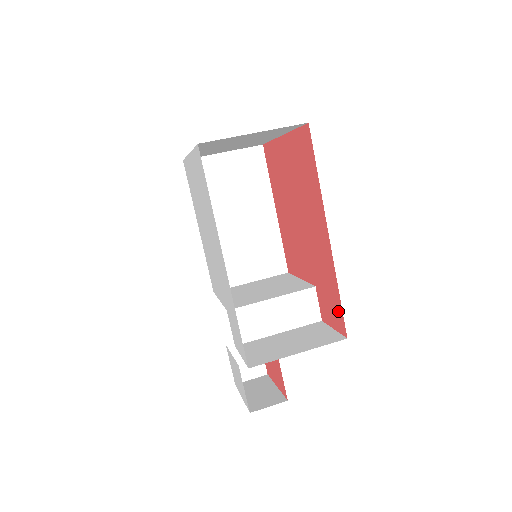
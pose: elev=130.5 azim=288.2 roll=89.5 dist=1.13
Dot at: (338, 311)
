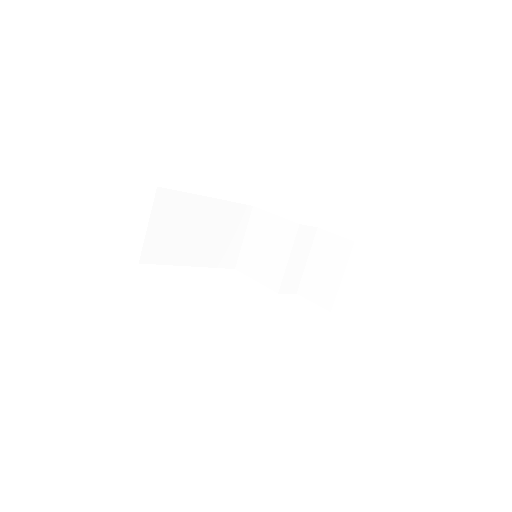
Dot at: occluded
